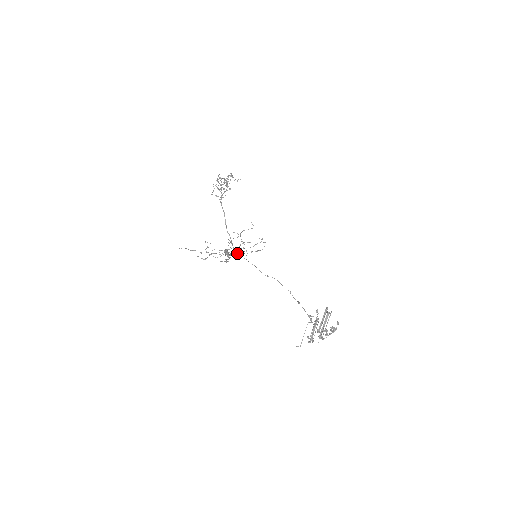
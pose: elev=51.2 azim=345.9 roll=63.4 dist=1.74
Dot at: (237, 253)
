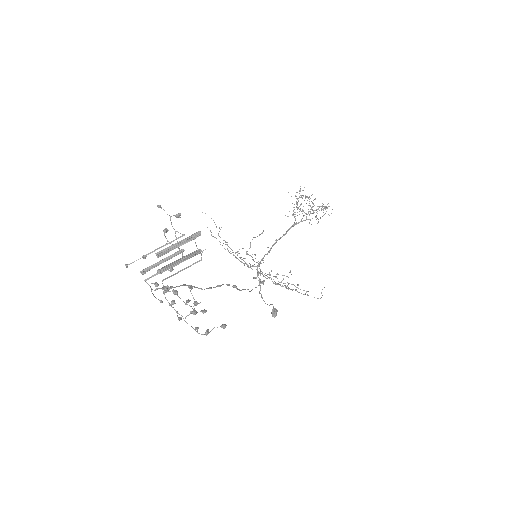
Dot at: (263, 281)
